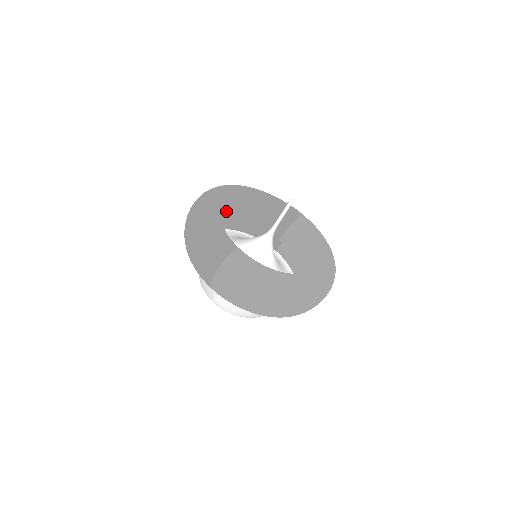
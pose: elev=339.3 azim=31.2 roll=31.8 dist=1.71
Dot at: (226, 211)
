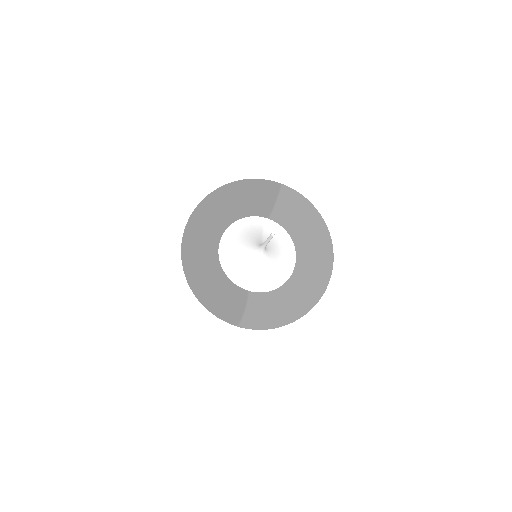
Dot at: (213, 247)
